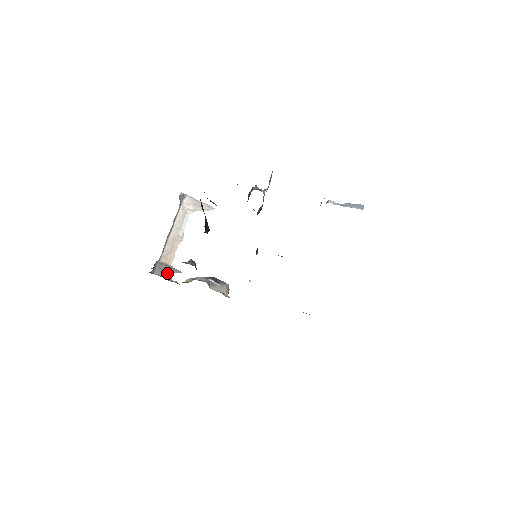
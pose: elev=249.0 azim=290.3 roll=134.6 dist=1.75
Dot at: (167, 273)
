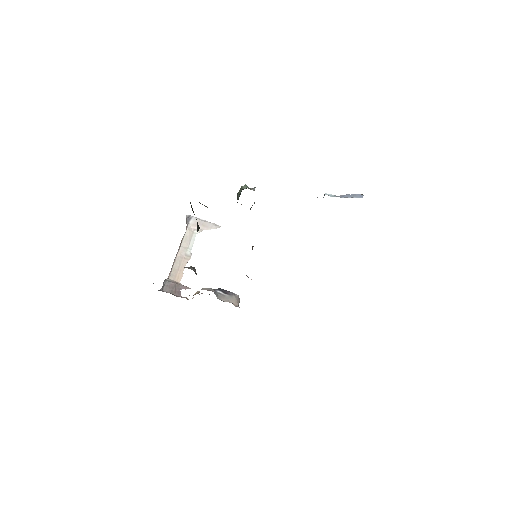
Dot at: (176, 290)
